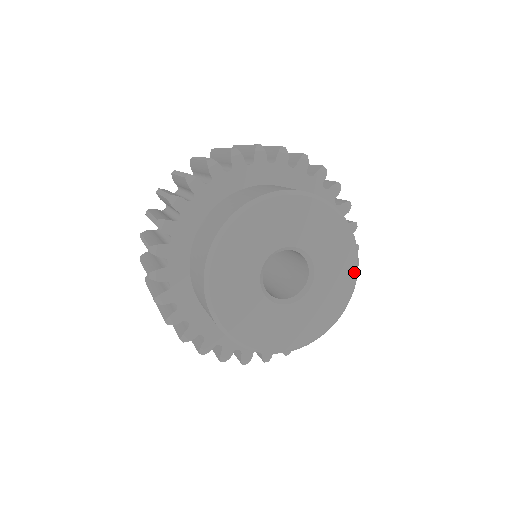
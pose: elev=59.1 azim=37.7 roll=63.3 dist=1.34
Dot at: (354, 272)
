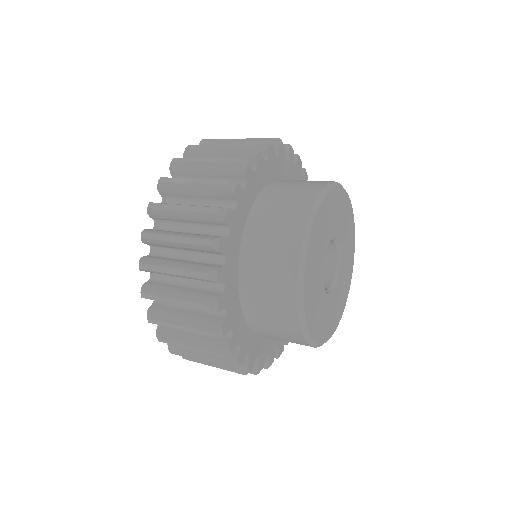
Dot at: (345, 304)
